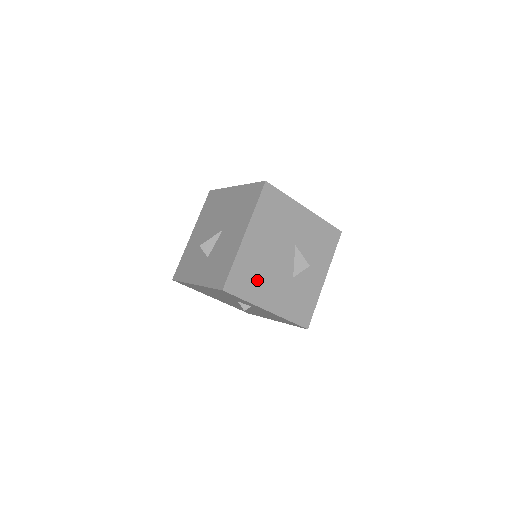
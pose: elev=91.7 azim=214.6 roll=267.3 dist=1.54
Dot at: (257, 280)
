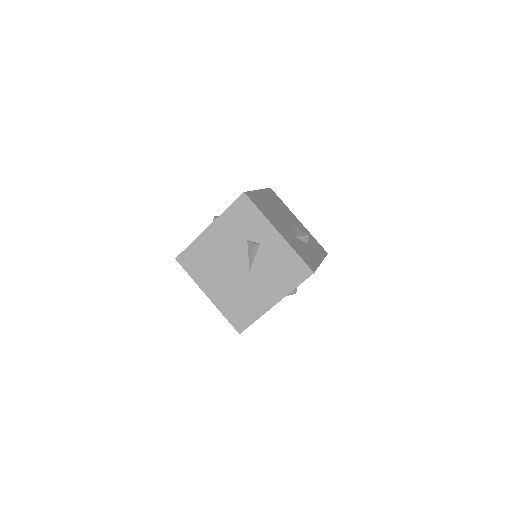
Dot at: (269, 213)
